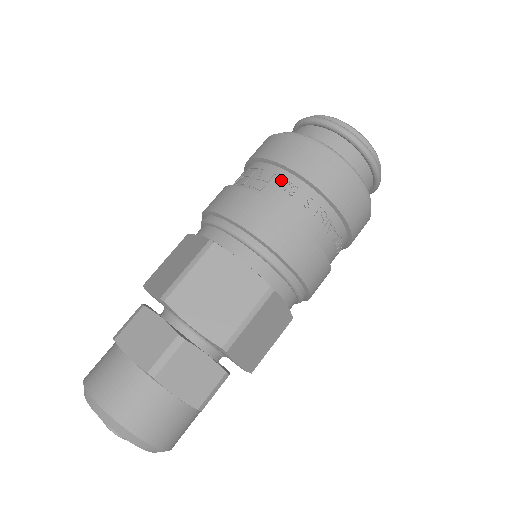
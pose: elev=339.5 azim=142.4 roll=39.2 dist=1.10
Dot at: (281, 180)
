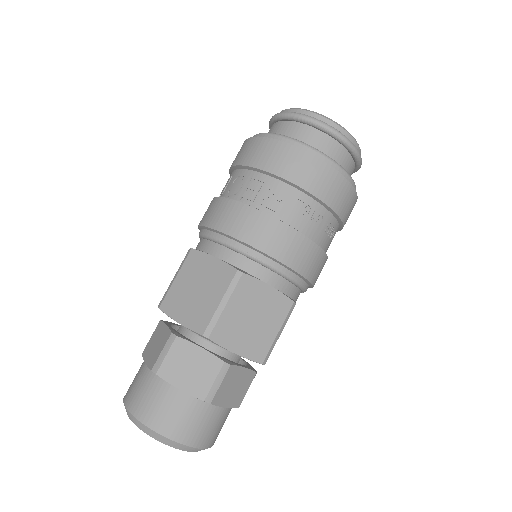
Dot at: (294, 200)
